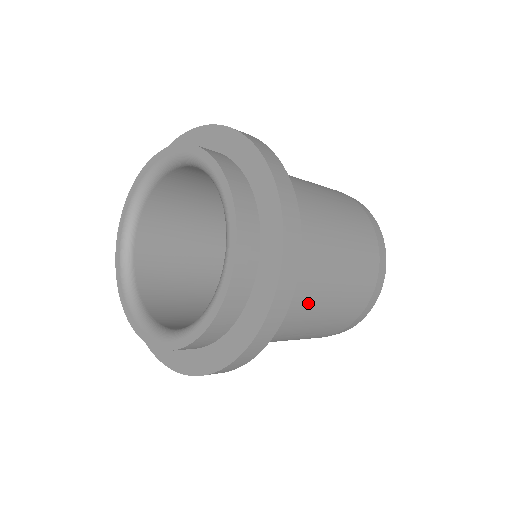
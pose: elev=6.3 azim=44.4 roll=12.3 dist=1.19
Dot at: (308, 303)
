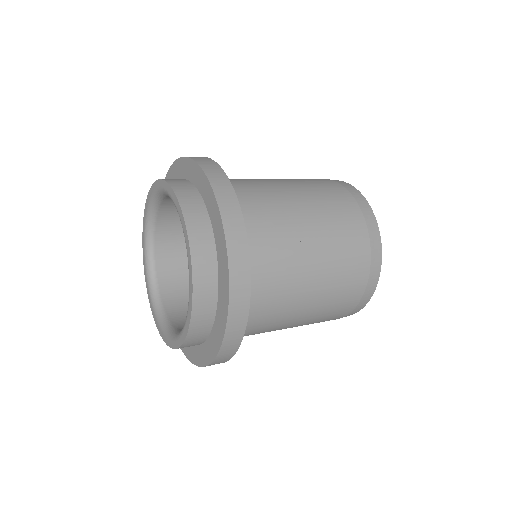
Dot at: (269, 330)
